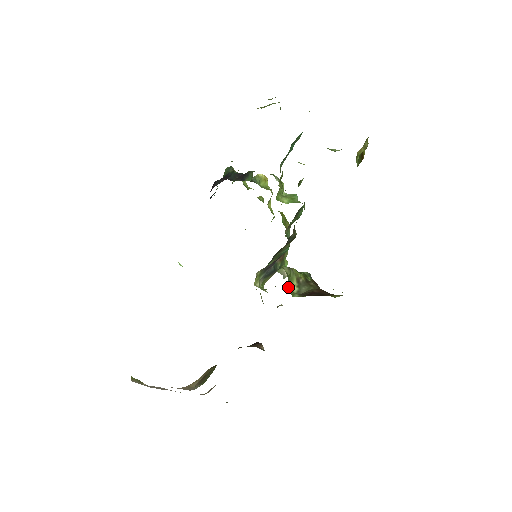
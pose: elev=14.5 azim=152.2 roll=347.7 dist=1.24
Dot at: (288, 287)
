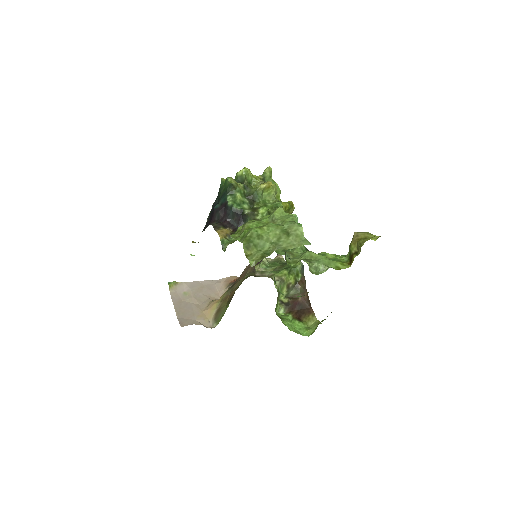
Dot at: (277, 298)
